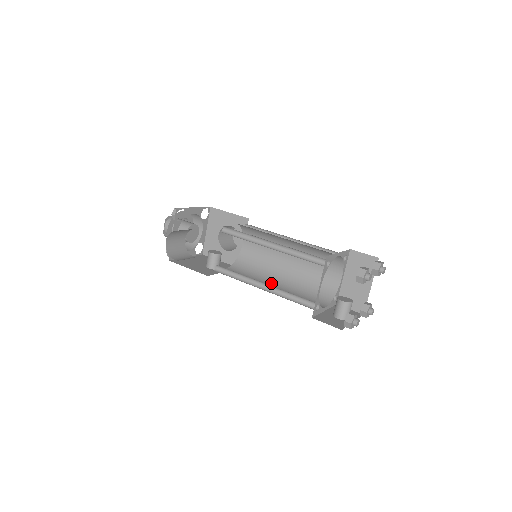
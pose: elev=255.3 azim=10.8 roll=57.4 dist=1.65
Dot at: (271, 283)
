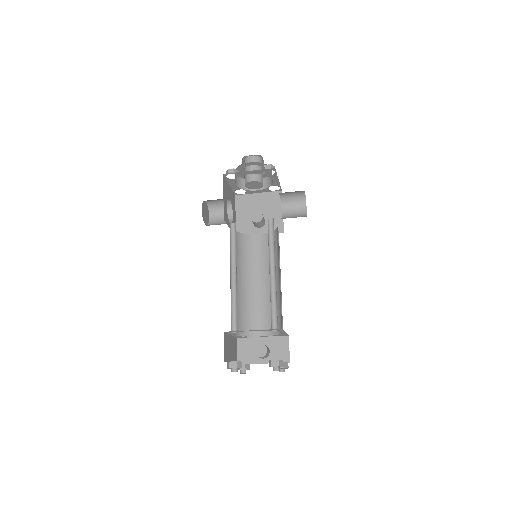
Dot at: (266, 278)
